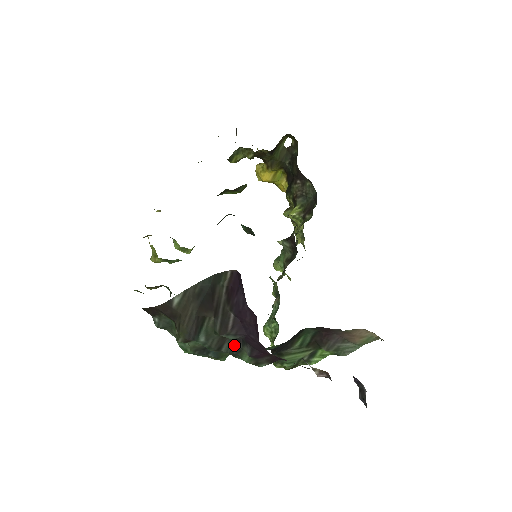
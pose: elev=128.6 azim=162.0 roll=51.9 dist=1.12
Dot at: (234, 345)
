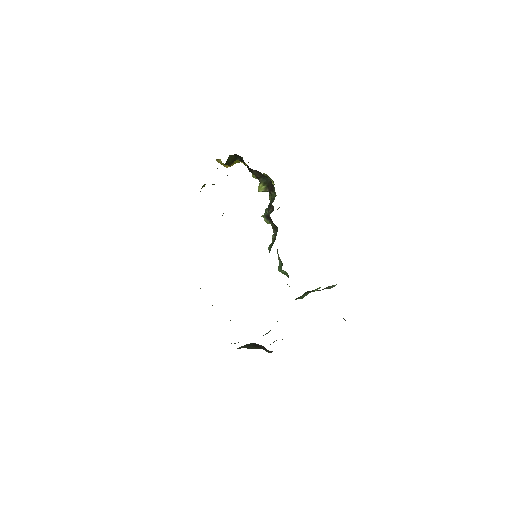
Dot at: (274, 341)
